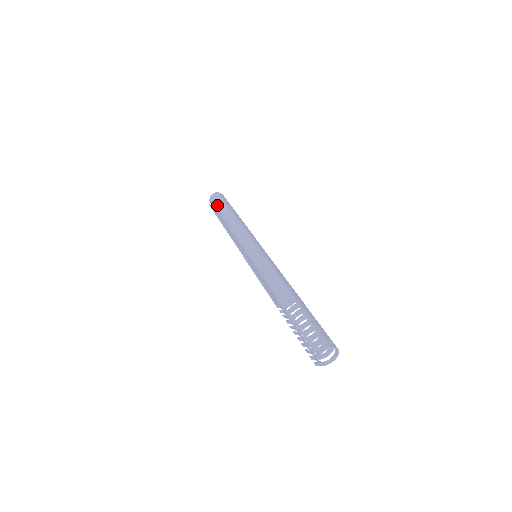
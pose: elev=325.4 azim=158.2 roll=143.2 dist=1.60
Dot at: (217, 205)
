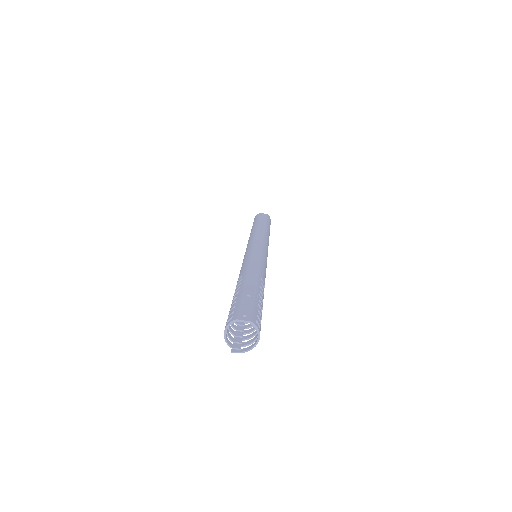
Dot at: occluded
